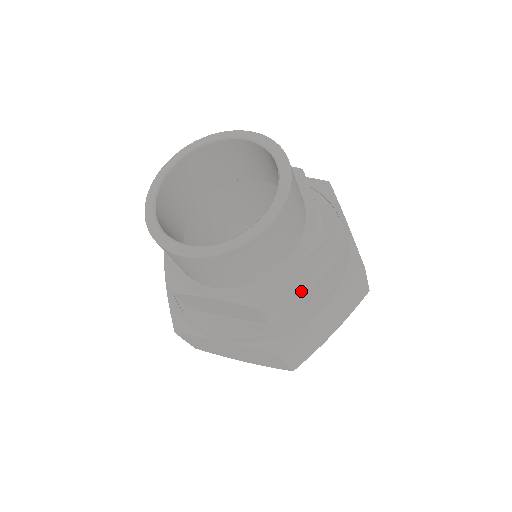
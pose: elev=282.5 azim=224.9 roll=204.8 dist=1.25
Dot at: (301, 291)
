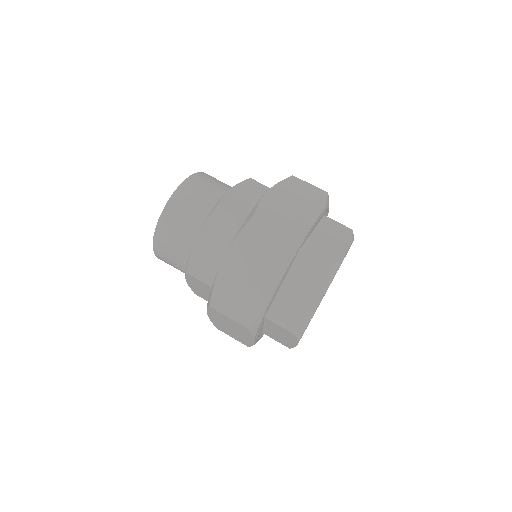
Dot at: occluded
